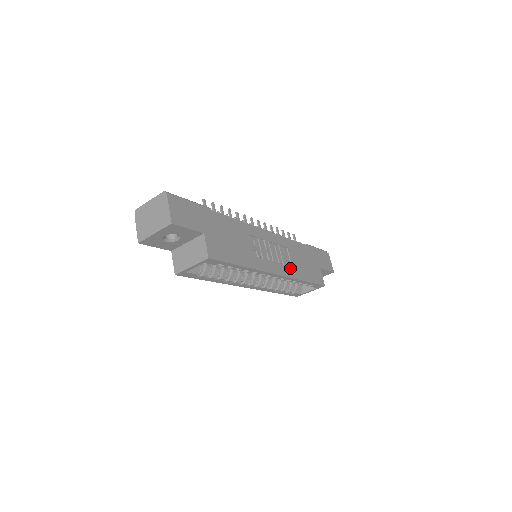
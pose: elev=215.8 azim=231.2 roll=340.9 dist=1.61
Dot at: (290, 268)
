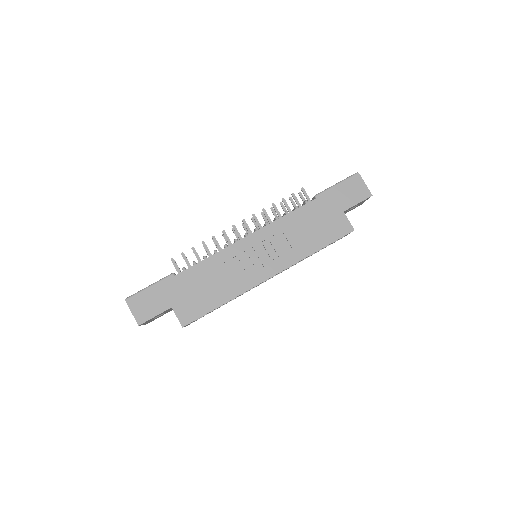
Dot at: (290, 254)
